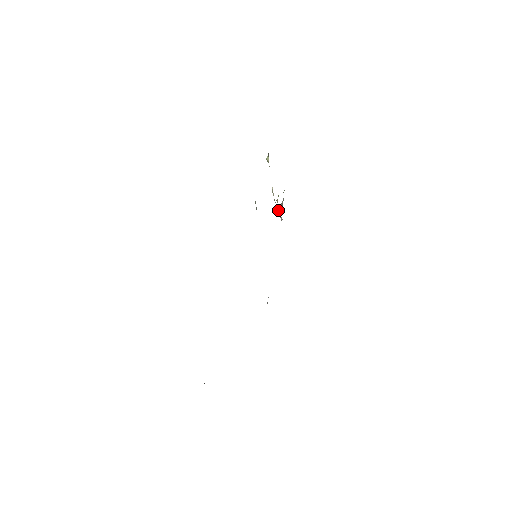
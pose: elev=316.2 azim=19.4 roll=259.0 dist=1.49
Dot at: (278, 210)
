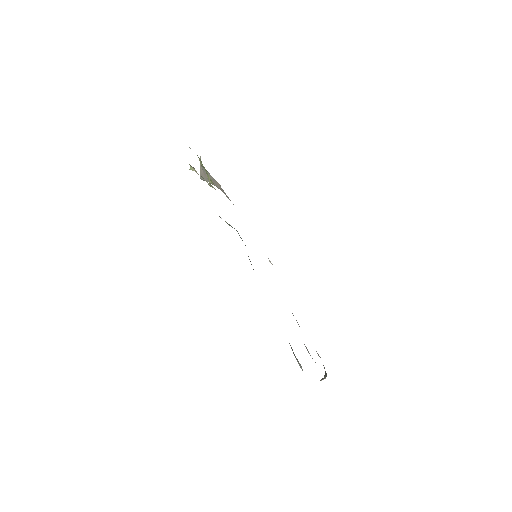
Dot at: (201, 178)
